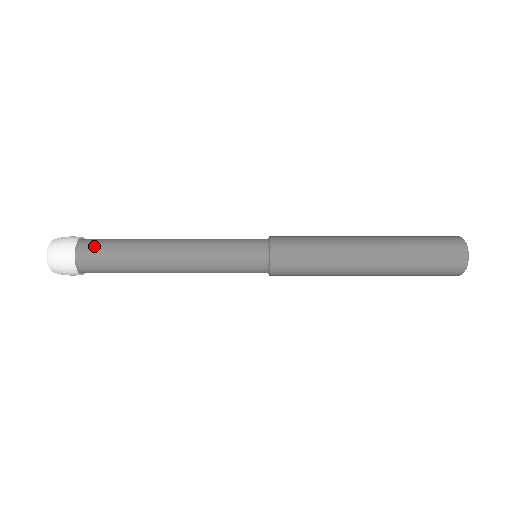
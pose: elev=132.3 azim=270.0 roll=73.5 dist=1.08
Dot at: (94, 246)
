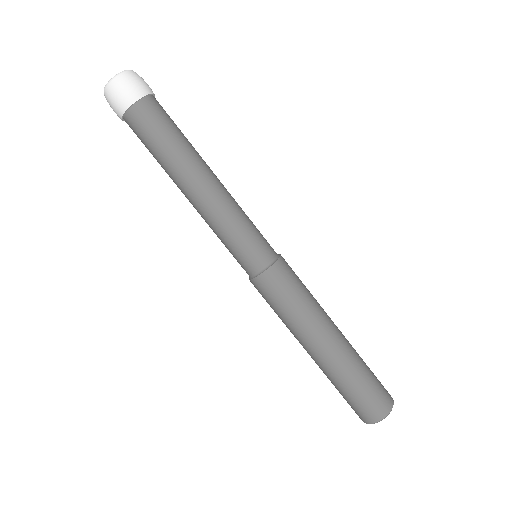
Dot at: (159, 112)
